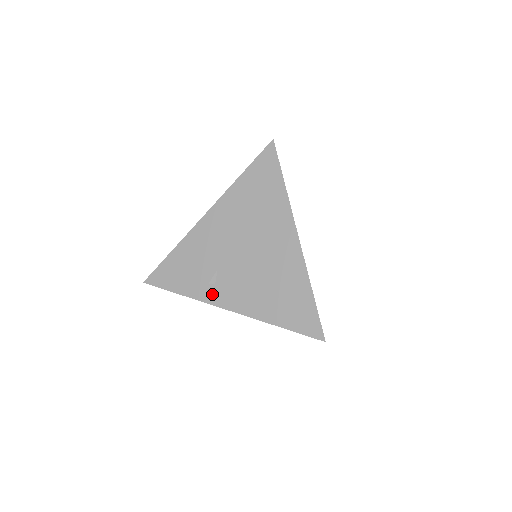
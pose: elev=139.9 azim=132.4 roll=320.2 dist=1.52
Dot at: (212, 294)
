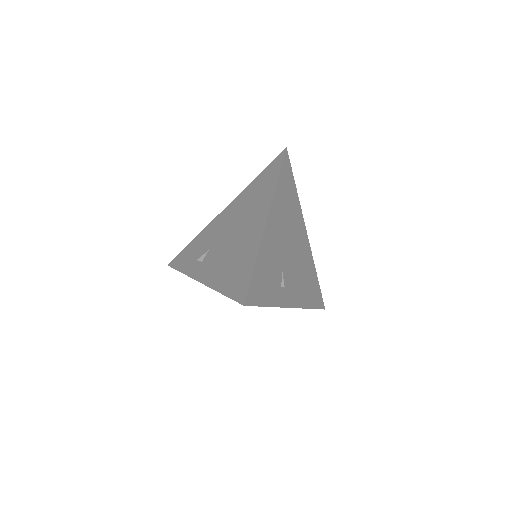
Dot at: (196, 269)
